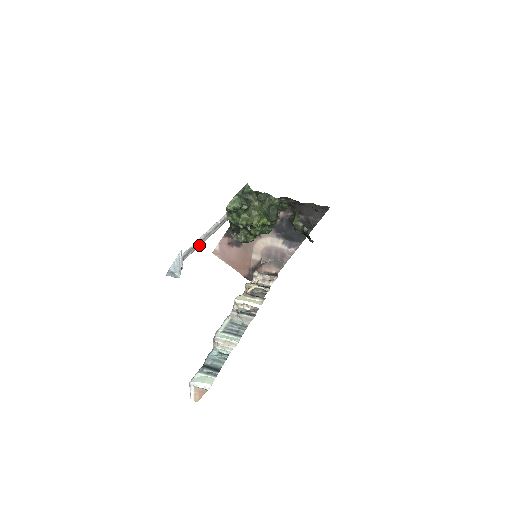
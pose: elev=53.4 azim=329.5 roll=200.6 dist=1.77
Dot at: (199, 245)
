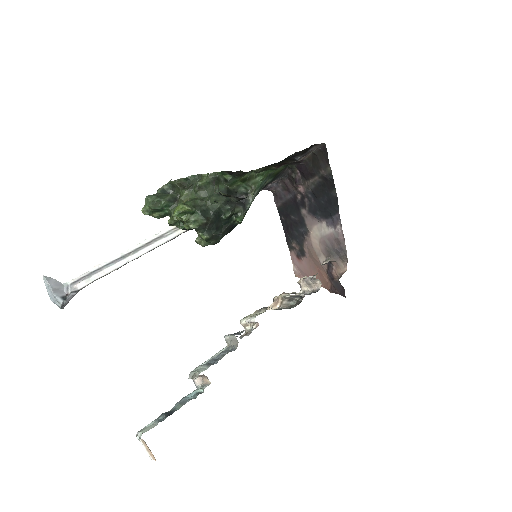
Dot at: (117, 267)
